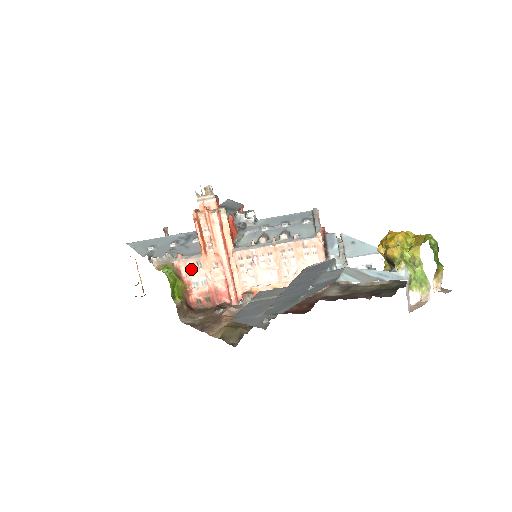
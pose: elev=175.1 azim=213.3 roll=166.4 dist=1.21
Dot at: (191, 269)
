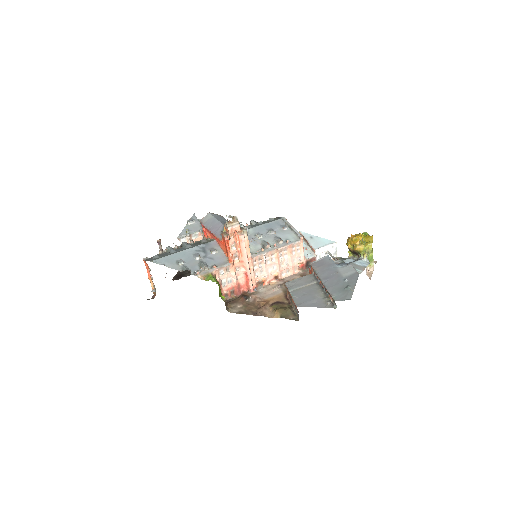
Dot at: (222, 274)
